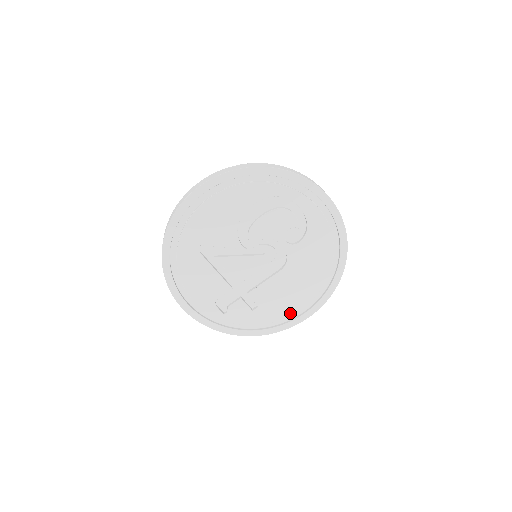
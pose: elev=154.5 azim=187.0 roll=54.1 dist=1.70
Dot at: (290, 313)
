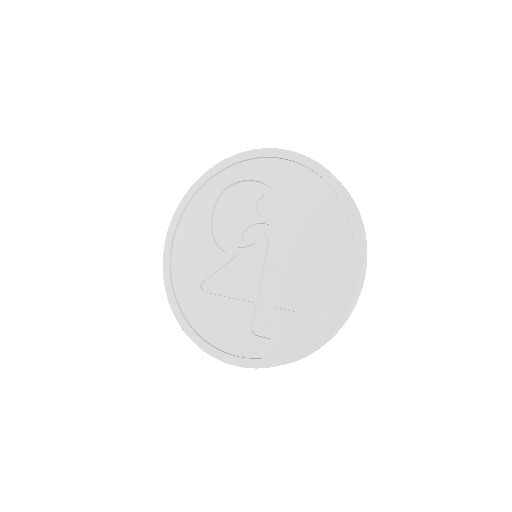
Dot at: (336, 282)
